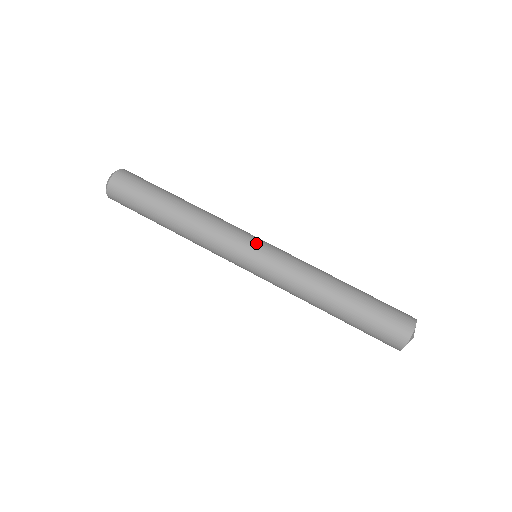
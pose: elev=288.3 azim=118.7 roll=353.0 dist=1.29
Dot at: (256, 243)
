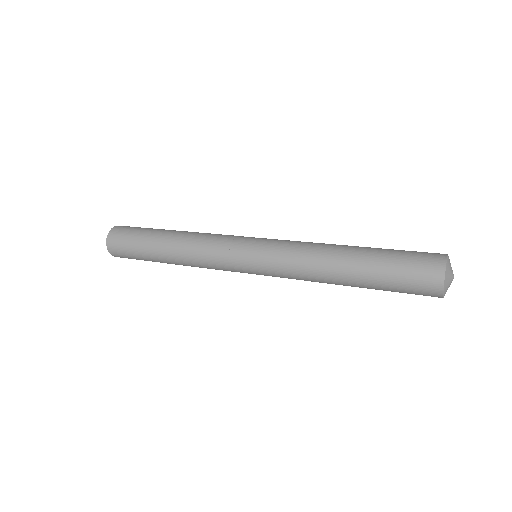
Dot at: occluded
